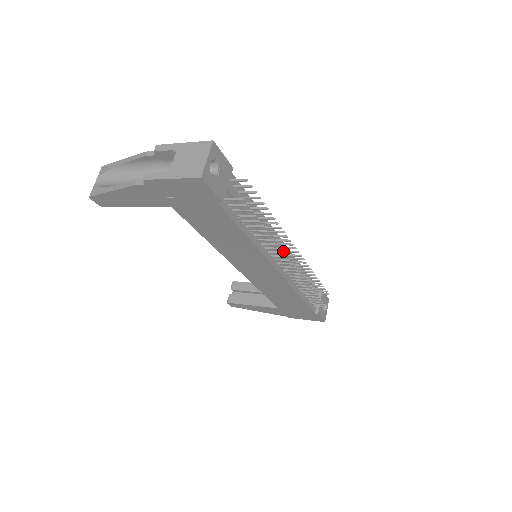
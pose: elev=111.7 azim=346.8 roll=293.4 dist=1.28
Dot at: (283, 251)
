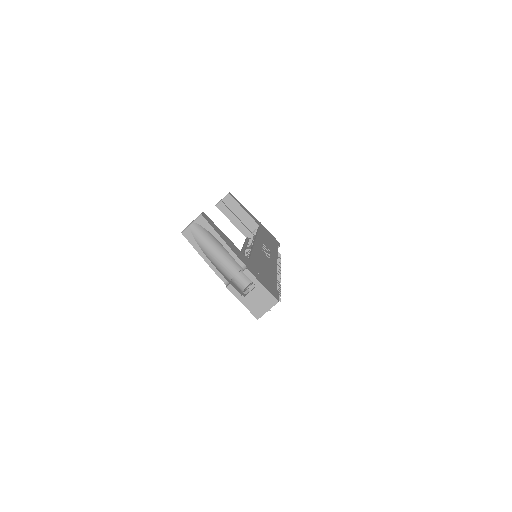
Dot at: occluded
